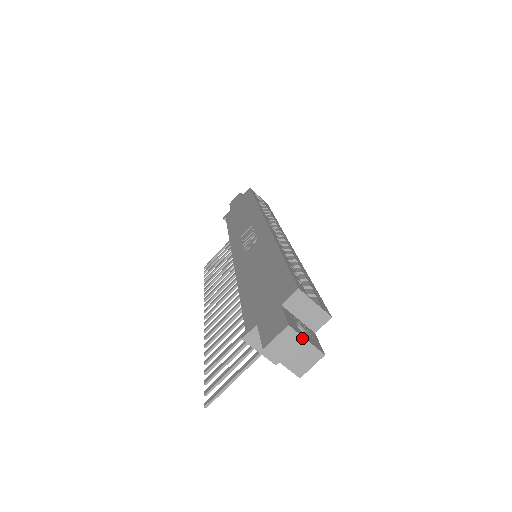
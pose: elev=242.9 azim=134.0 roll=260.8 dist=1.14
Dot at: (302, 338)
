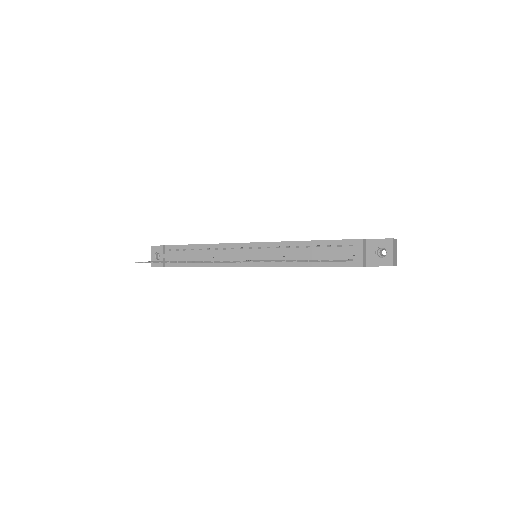
Dot at: occluded
